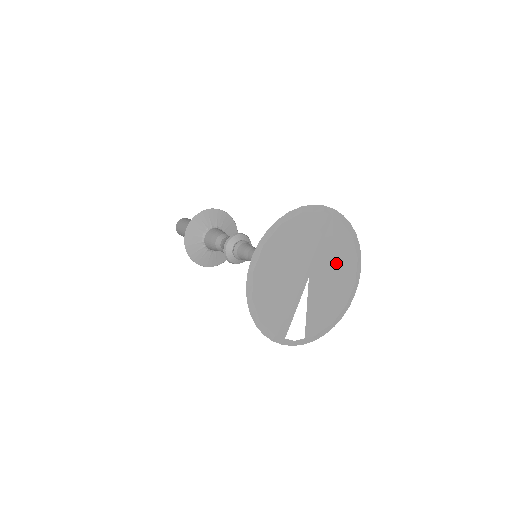
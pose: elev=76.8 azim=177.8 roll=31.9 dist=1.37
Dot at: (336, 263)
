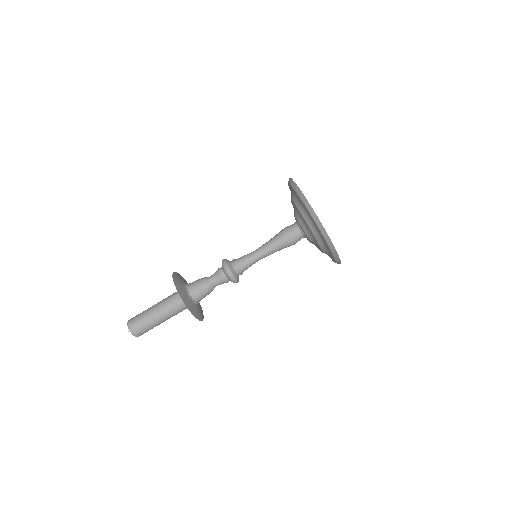
Dot at: occluded
